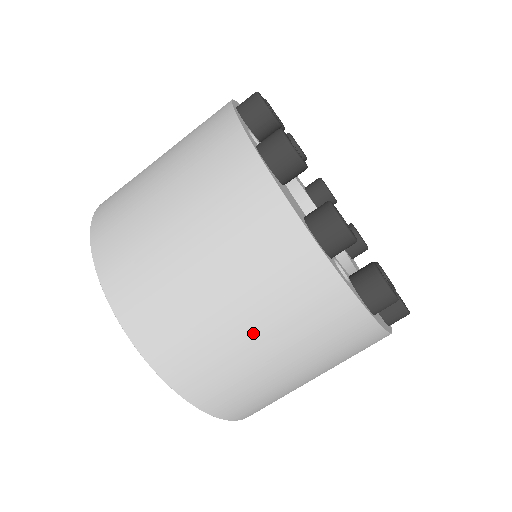
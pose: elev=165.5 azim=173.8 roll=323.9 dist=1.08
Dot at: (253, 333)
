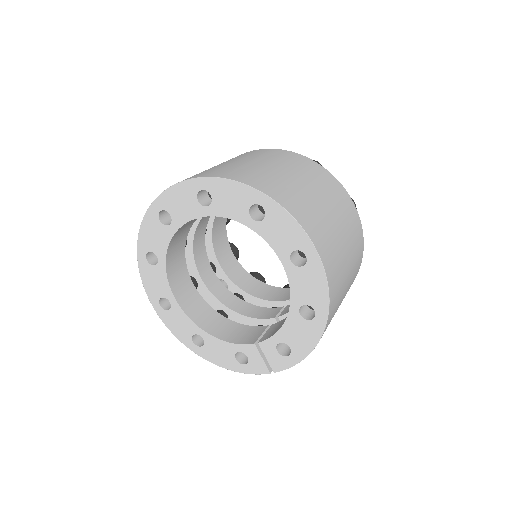
Dot at: (347, 248)
